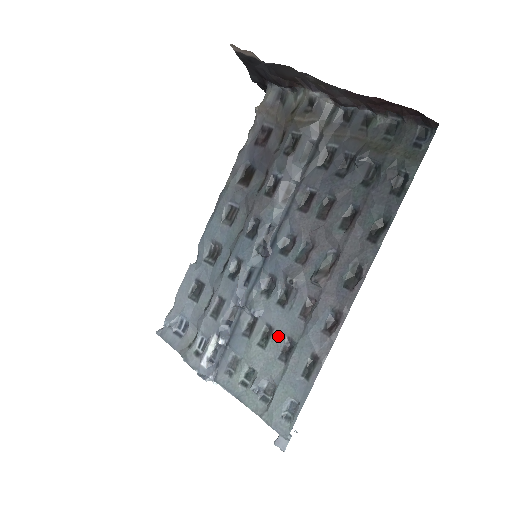
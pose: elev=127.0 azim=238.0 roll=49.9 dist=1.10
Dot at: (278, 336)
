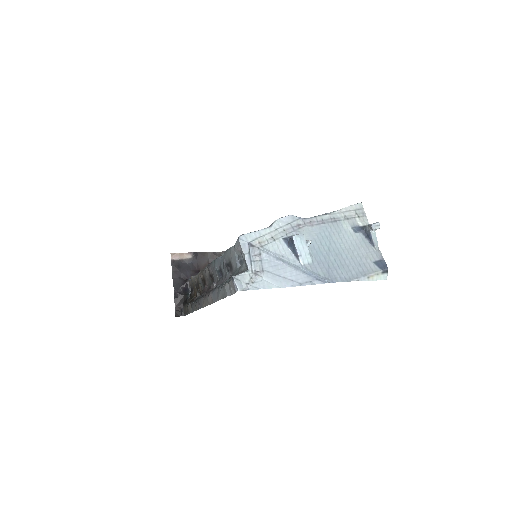
Dot at: occluded
